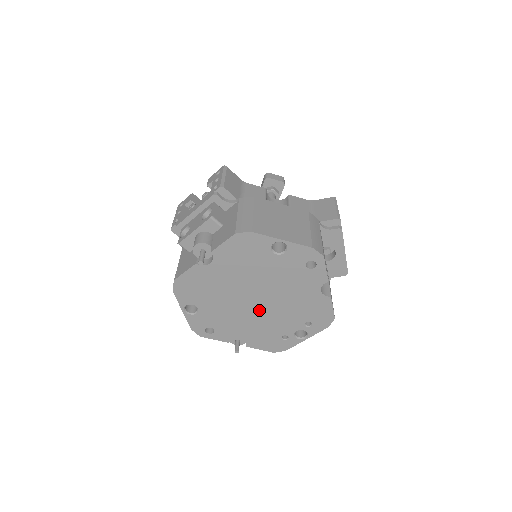
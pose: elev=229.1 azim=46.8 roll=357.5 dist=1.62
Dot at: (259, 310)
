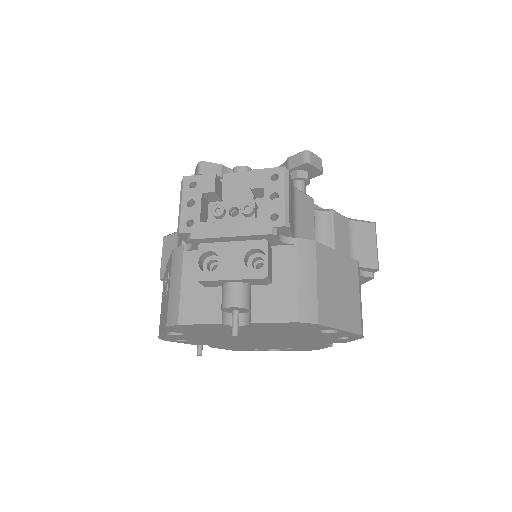
Dot at: (253, 341)
